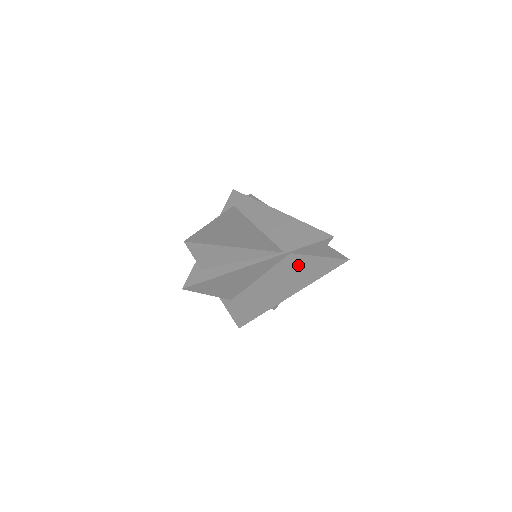
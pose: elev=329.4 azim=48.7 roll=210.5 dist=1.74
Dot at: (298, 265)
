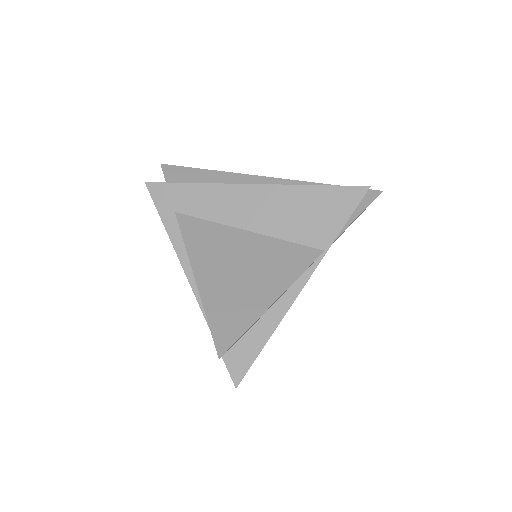
Dot at: occluded
